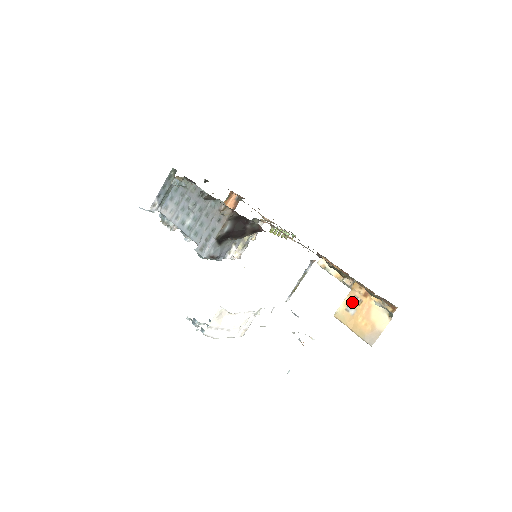
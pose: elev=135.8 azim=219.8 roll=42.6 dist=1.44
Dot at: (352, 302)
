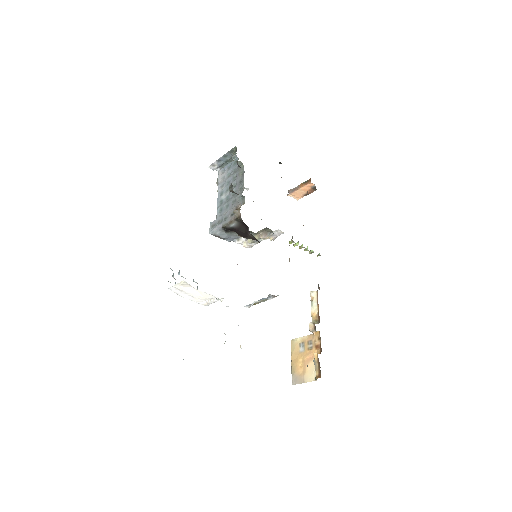
Dot at: (307, 343)
